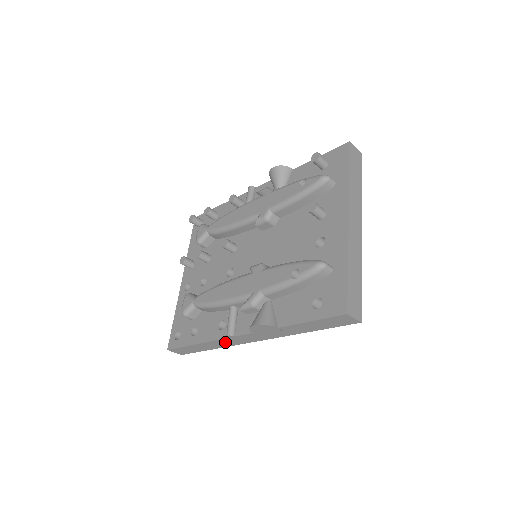
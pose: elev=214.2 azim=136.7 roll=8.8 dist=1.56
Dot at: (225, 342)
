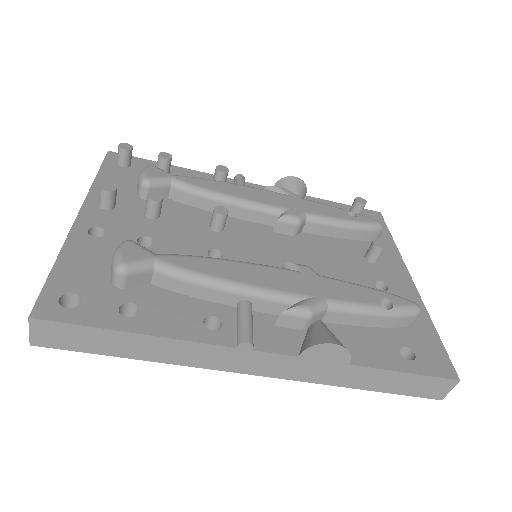
Dot at: (204, 354)
